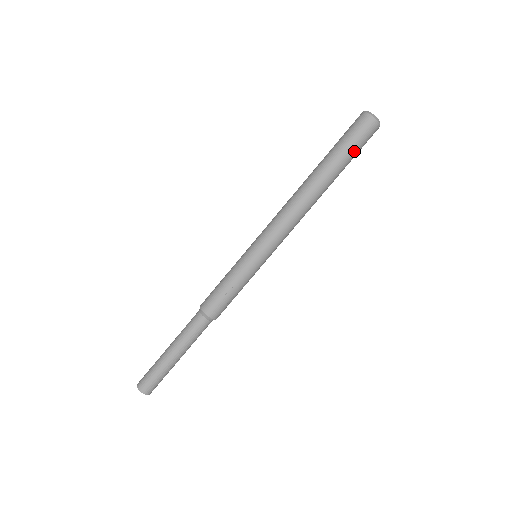
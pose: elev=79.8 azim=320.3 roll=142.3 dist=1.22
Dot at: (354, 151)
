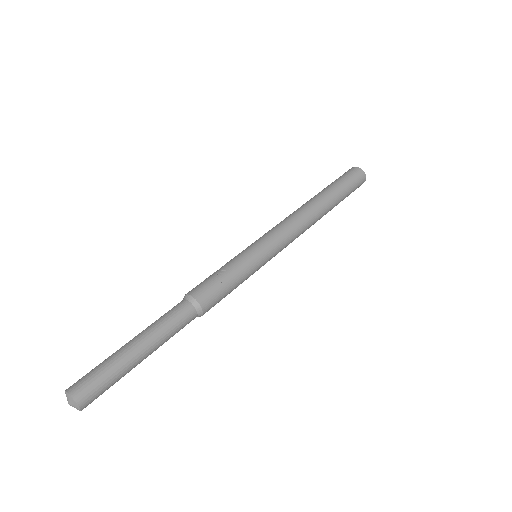
Dot at: (339, 180)
